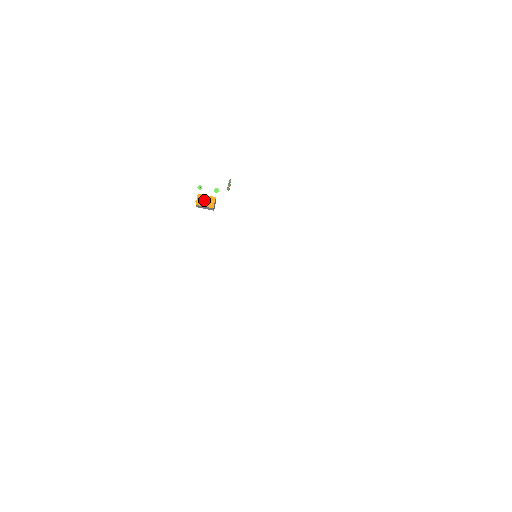
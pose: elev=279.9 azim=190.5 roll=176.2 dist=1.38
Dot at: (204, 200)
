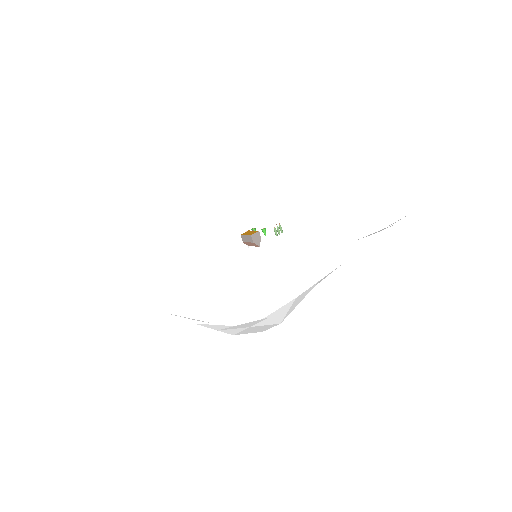
Dot at: (249, 233)
